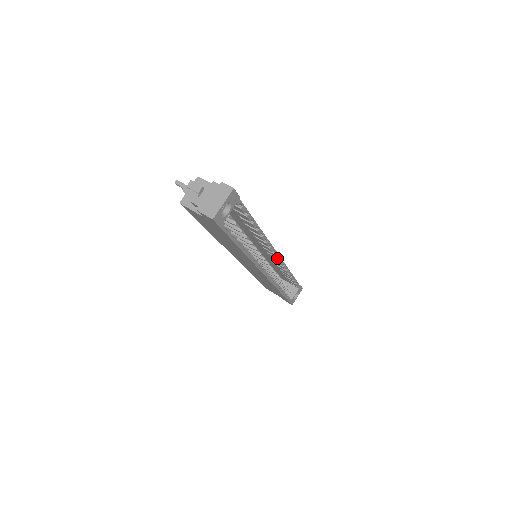
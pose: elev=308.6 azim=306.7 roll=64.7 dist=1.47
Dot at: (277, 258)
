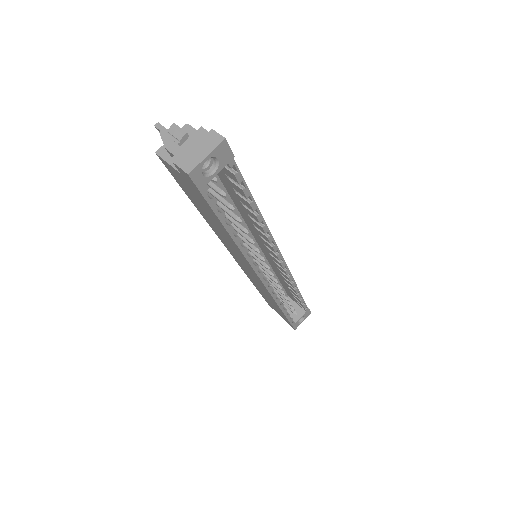
Dot at: (281, 263)
